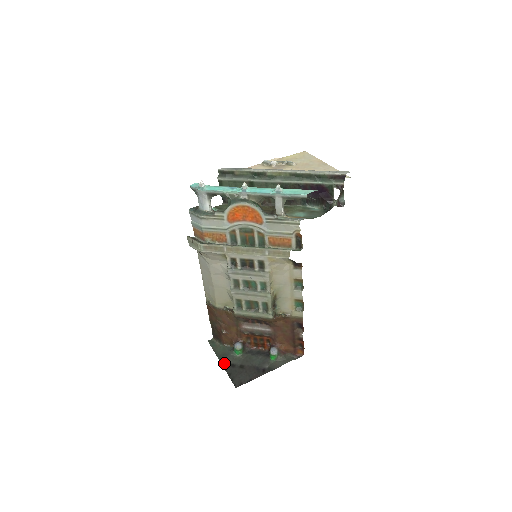
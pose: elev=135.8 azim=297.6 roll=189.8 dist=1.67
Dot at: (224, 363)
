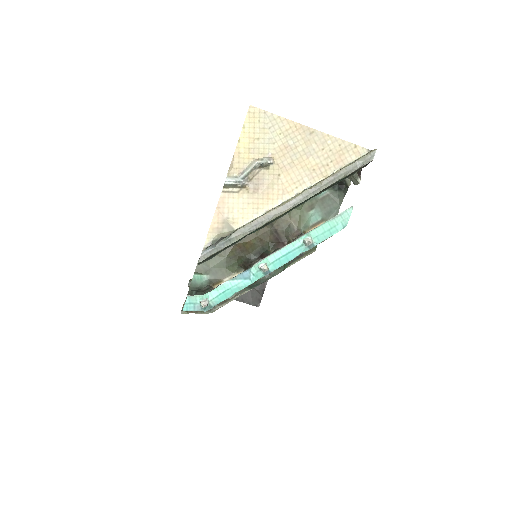
Dot at: occluded
